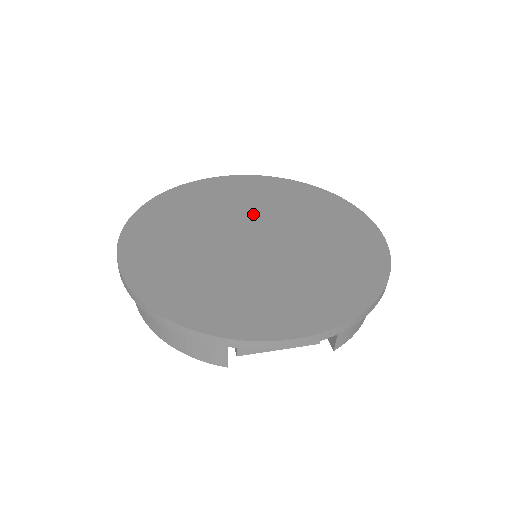
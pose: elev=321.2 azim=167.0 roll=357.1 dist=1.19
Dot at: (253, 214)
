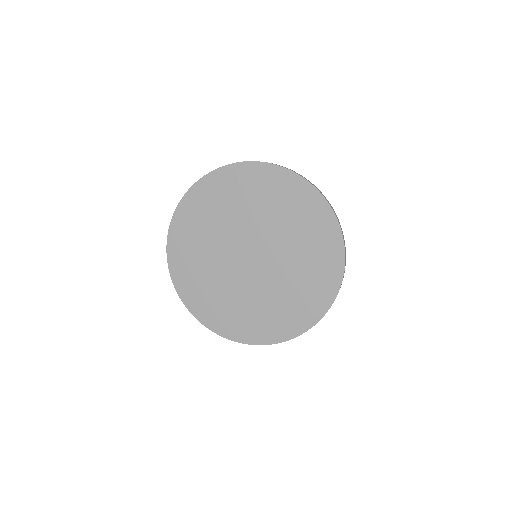
Dot at: (245, 226)
